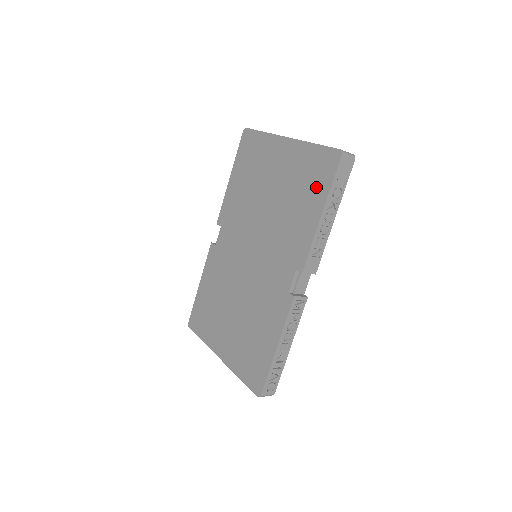
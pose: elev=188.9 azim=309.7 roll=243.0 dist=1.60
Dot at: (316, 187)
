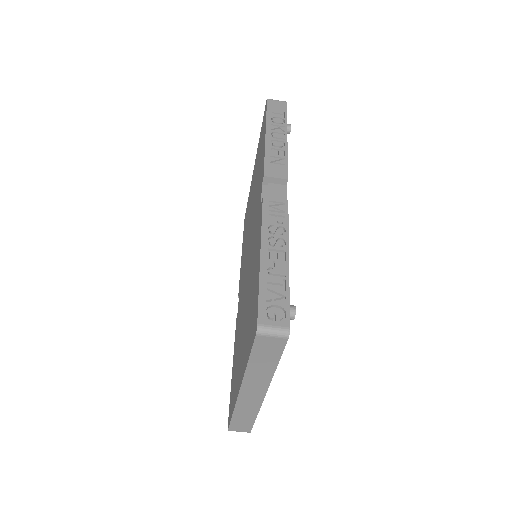
Dot at: (262, 136)
